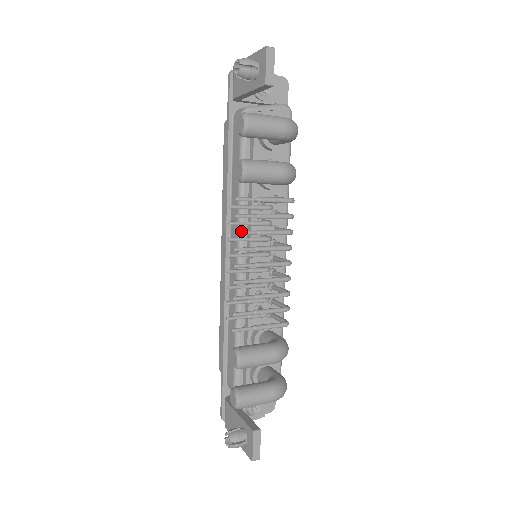
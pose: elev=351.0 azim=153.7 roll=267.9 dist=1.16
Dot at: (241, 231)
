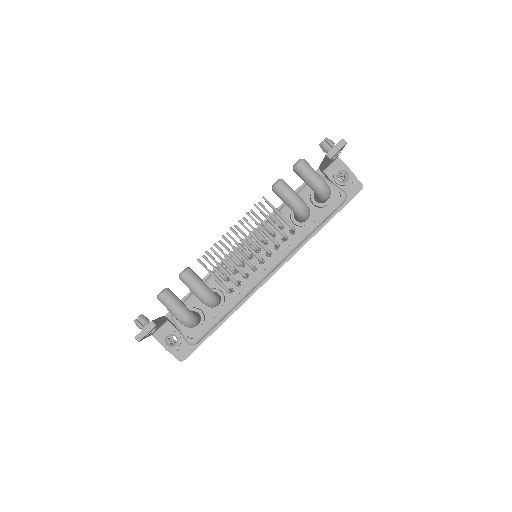
Dot at: occluded
